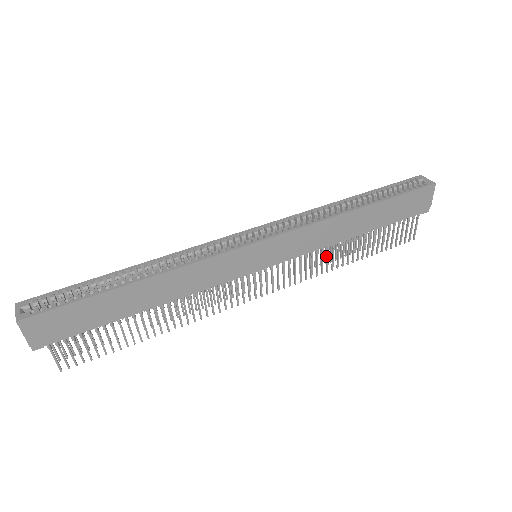
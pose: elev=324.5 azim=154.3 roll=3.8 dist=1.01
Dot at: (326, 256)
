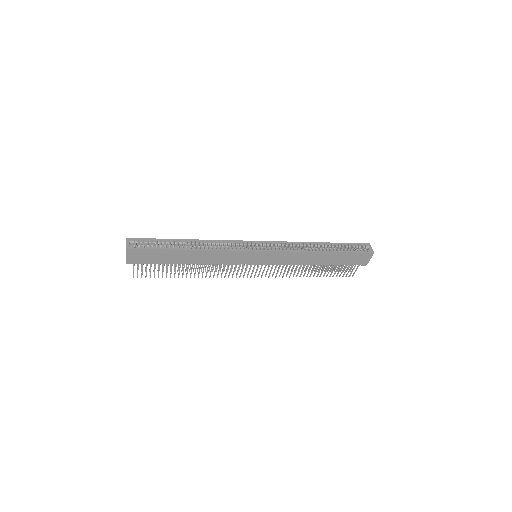
Dot at: occluded
